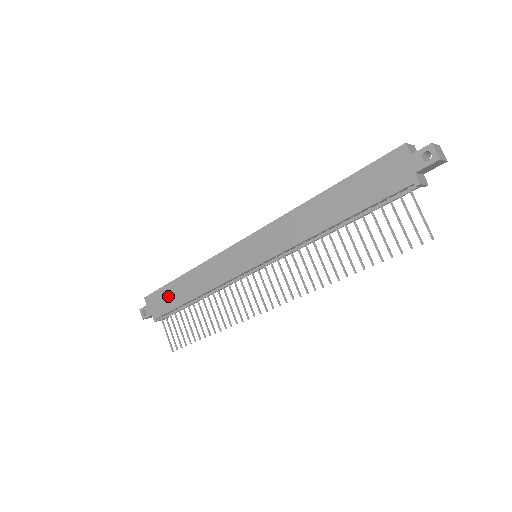
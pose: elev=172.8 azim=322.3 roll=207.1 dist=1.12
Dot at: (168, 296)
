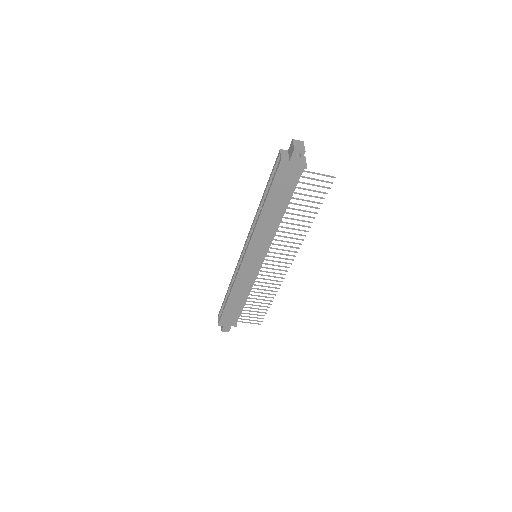
Dot at: (231, 313)
